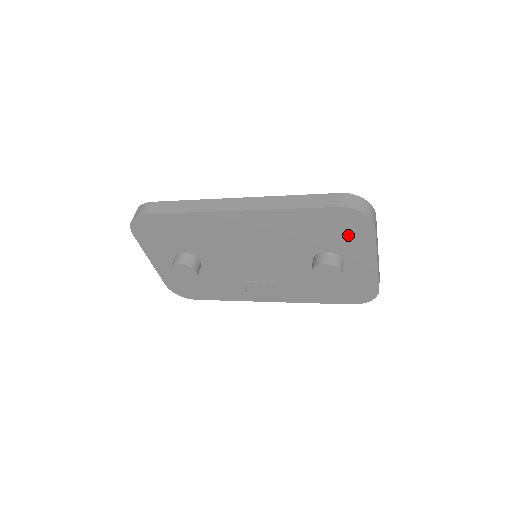
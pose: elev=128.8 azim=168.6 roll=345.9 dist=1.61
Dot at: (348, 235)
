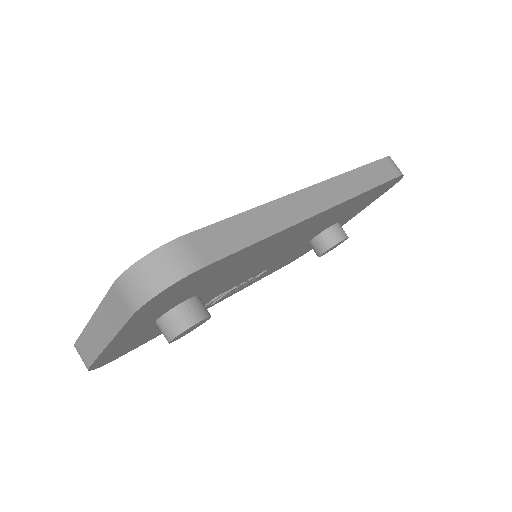
Dot at: (369, 201)
